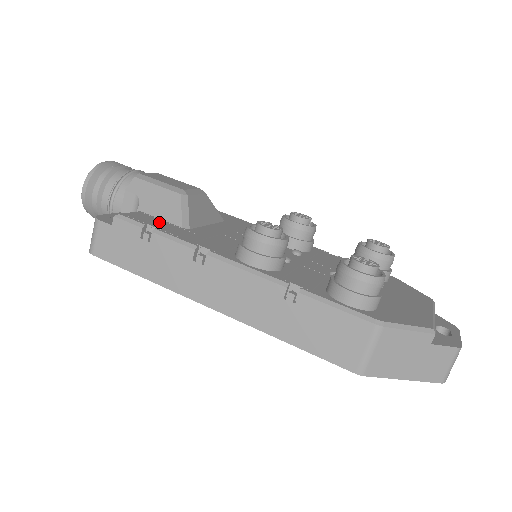
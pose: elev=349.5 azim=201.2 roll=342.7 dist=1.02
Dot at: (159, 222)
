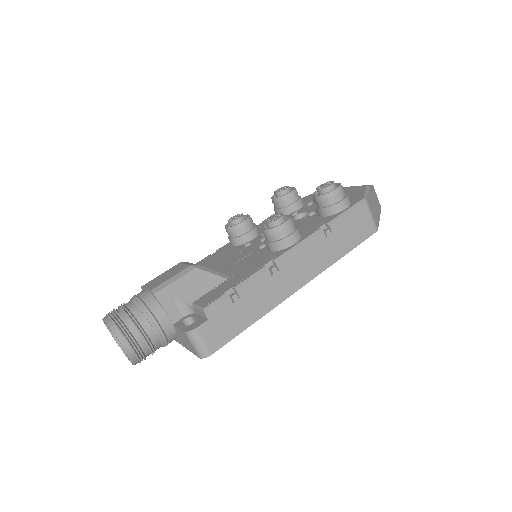
Dot at: (218, 289)
